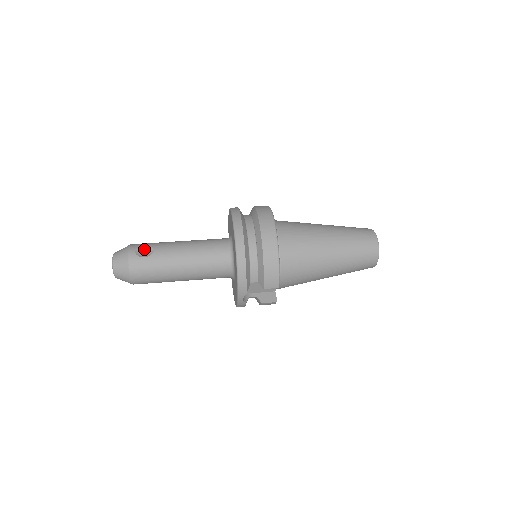
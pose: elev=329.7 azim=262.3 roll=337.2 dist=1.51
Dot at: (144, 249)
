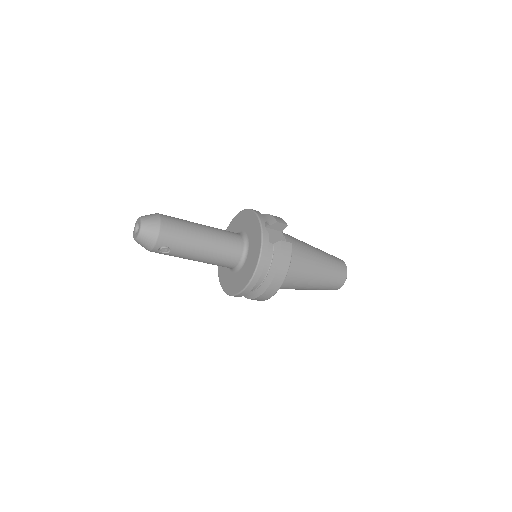
Dot at: occluded
